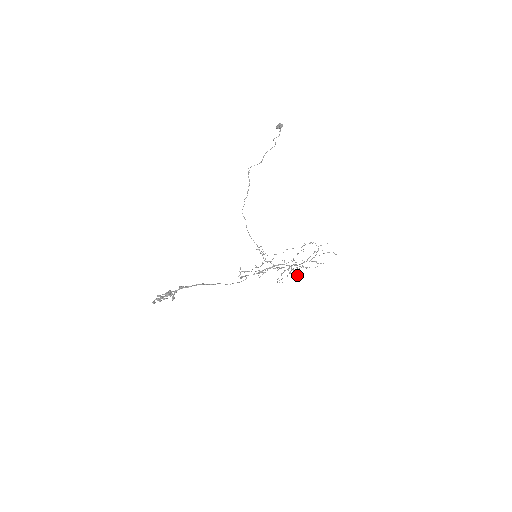
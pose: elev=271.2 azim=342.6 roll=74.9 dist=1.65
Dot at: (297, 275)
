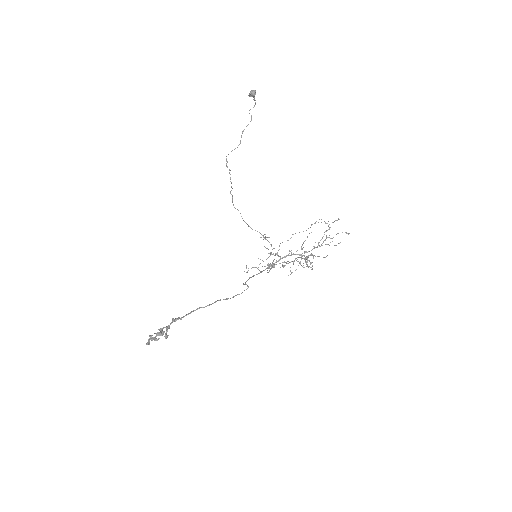
Dot at: occluded
